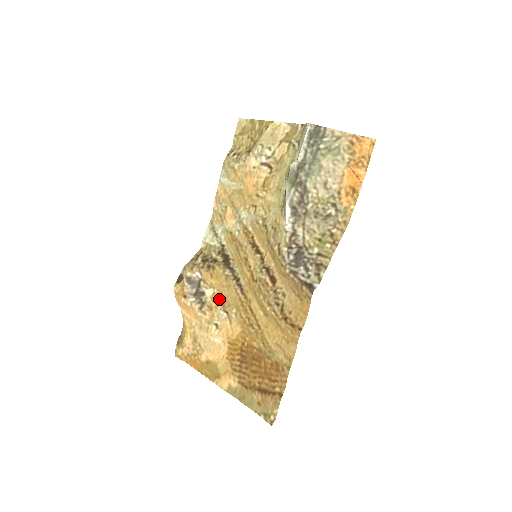
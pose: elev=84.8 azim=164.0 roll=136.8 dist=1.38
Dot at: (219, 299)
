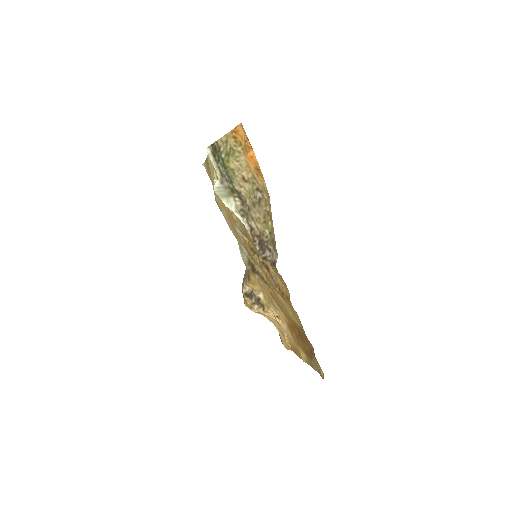
Dot at: (267, 298)
